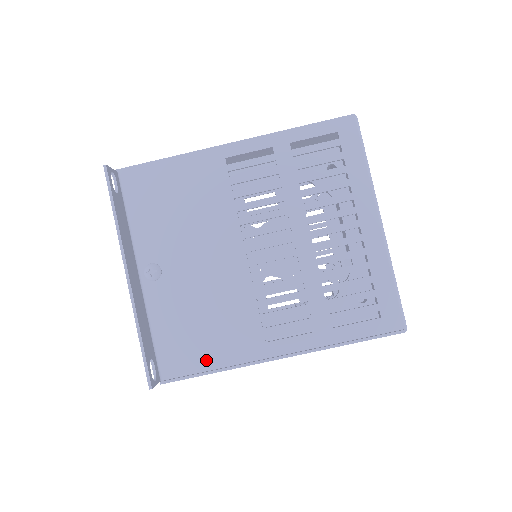
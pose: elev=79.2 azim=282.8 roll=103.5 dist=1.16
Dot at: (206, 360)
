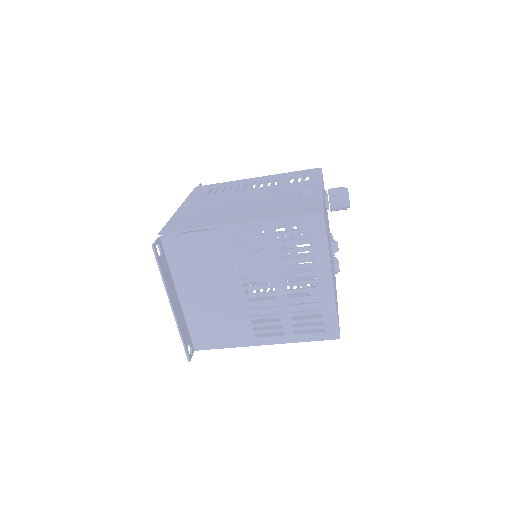
Dot at: (220, 343)
